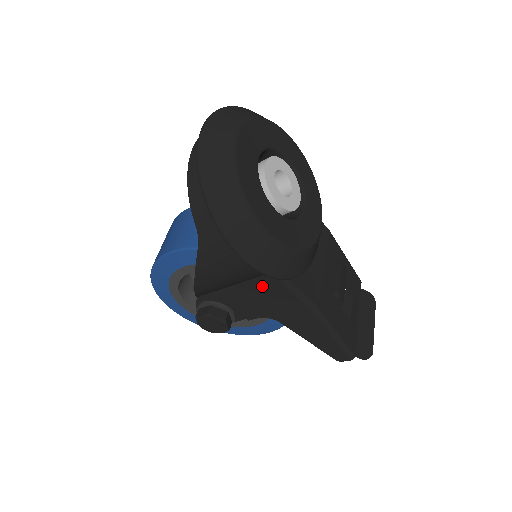
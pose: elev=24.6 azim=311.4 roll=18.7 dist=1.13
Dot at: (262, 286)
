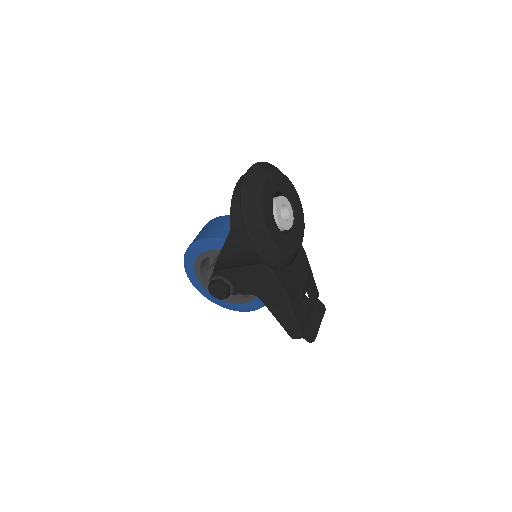
Dot at: (257, 271)
